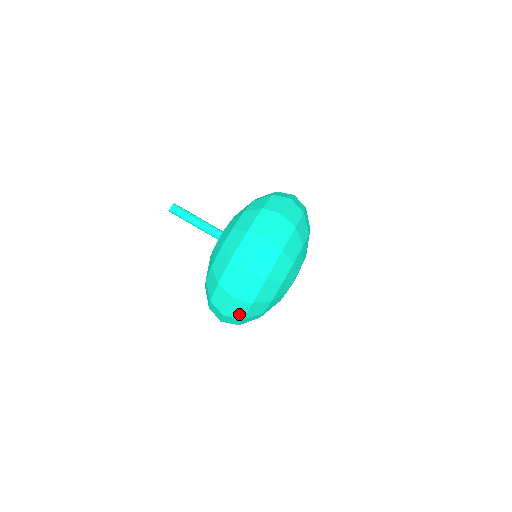
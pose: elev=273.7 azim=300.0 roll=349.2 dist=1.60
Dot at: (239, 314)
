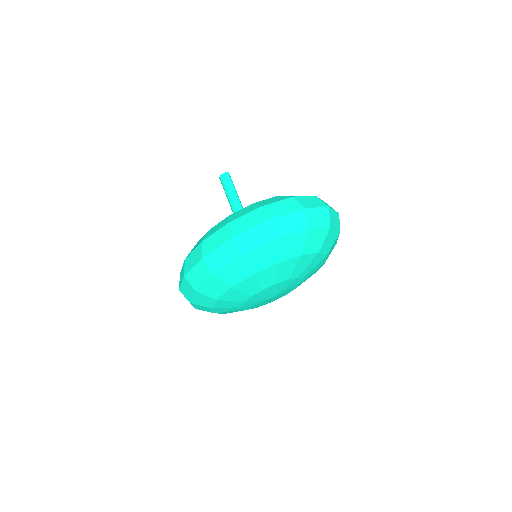
Dot at: (282, 231)
